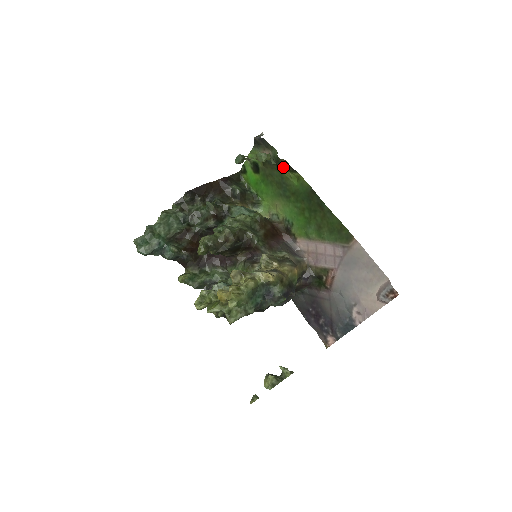
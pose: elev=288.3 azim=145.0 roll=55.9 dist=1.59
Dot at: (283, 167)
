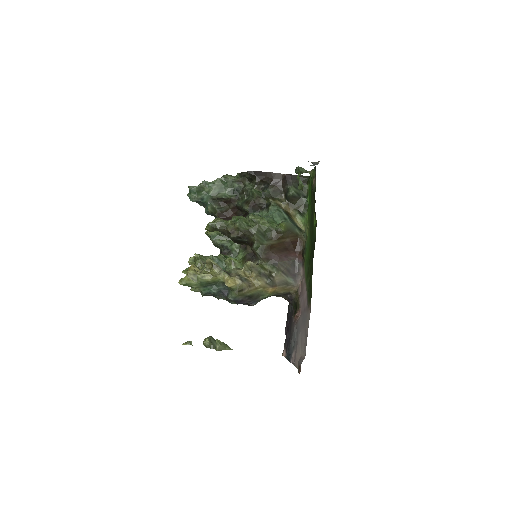
Dot at: occluded
